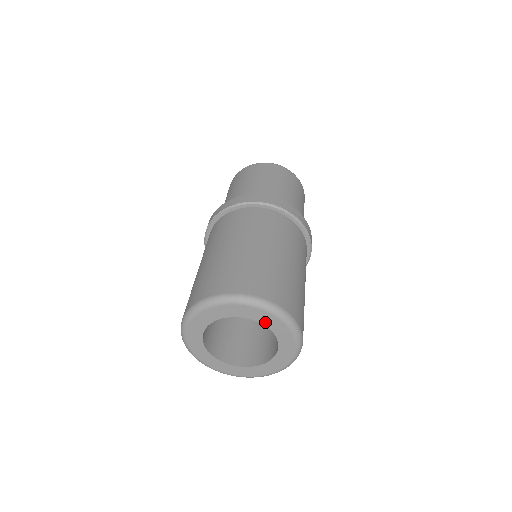
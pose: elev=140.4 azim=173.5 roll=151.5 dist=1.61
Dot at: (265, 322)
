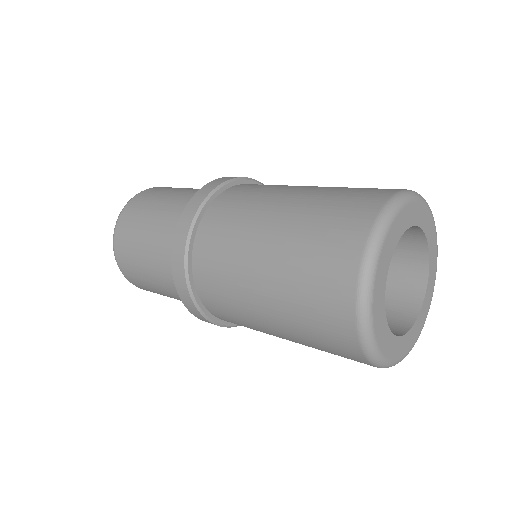
Dot at: (430, 241)
